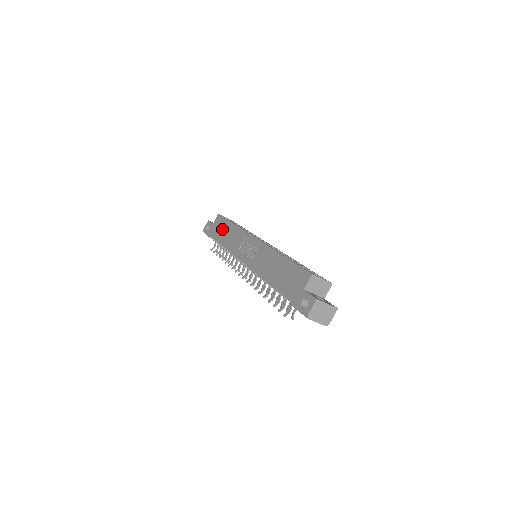
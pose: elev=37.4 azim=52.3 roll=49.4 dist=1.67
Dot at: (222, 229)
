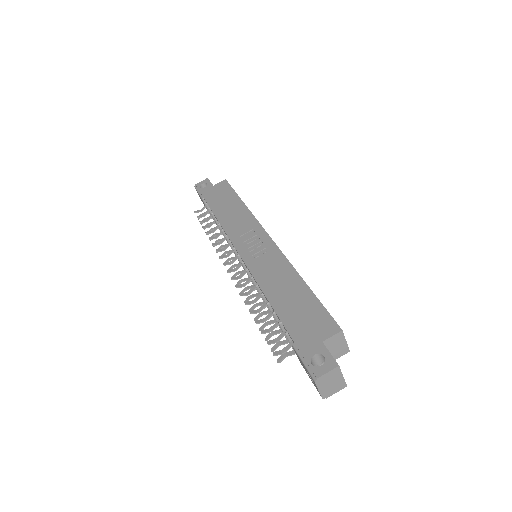
Dot at: (224, 199)
